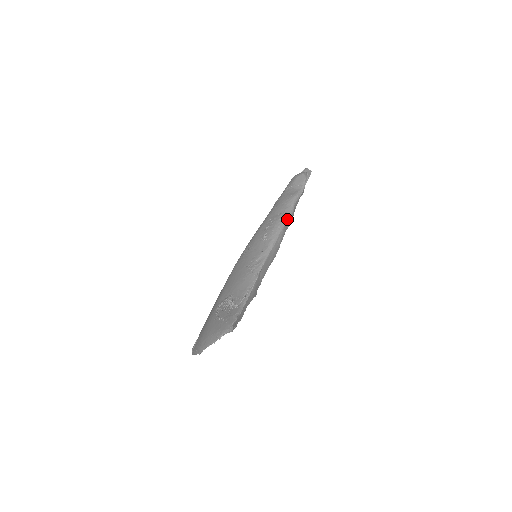
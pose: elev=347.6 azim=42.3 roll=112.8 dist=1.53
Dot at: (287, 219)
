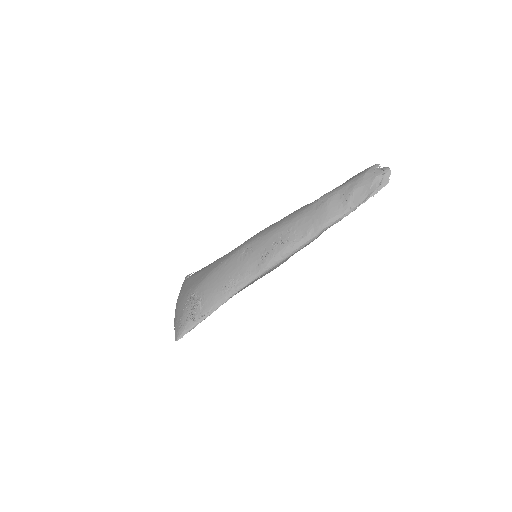
Dot at: (299, 249)
